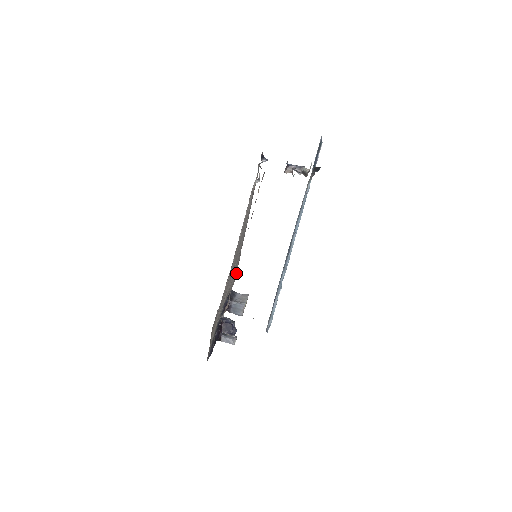
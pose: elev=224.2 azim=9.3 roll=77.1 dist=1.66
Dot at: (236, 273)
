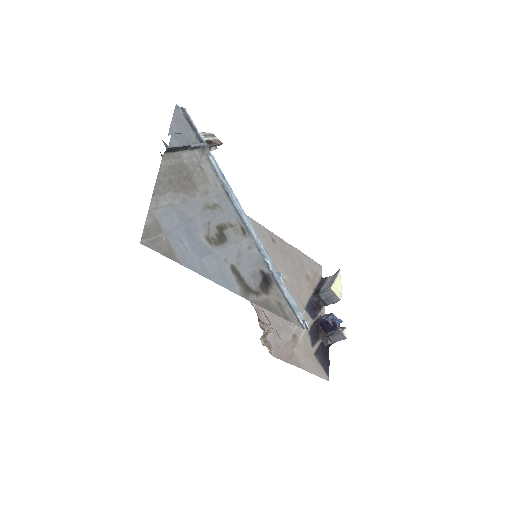
Dot at: (312, 260)
